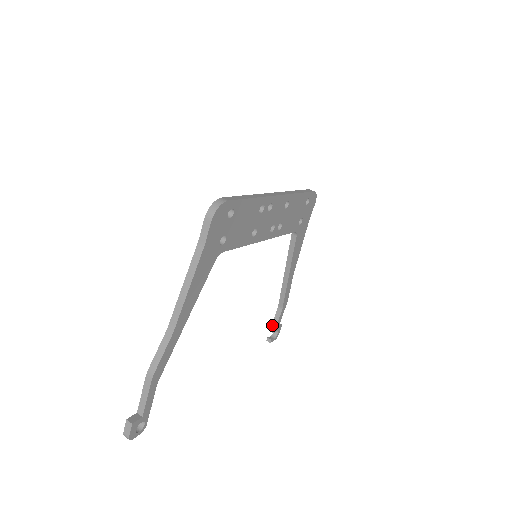
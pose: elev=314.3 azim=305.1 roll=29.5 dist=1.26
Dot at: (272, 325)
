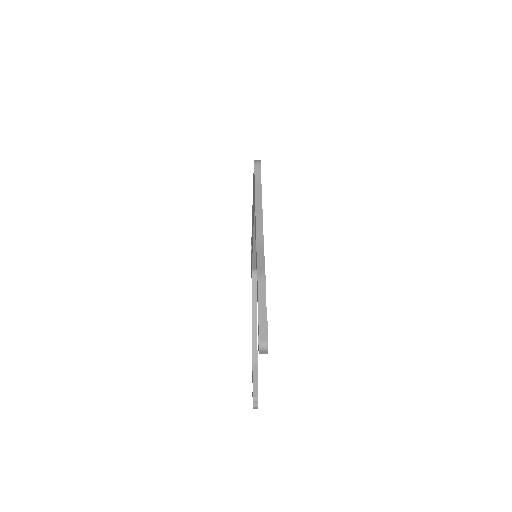
Dot at: (253, 386)
